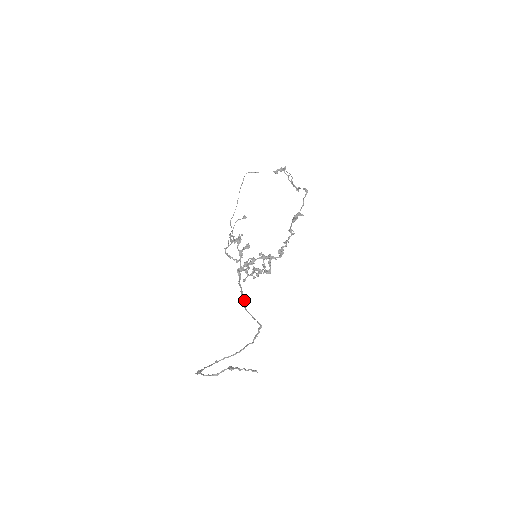
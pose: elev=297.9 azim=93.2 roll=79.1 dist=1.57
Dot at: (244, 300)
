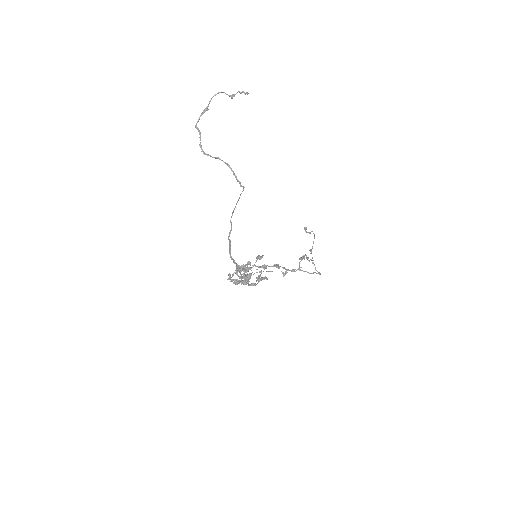
Dot at: occluded
